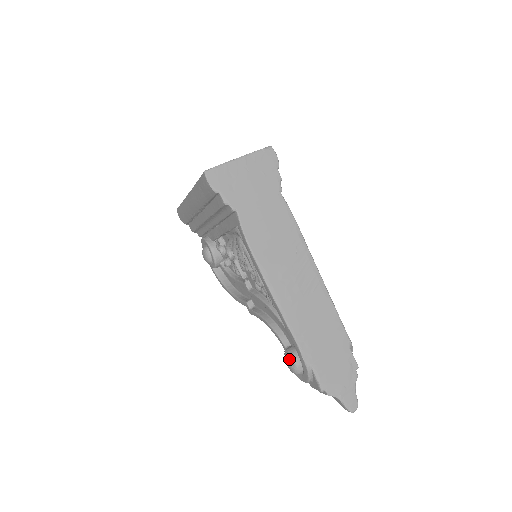
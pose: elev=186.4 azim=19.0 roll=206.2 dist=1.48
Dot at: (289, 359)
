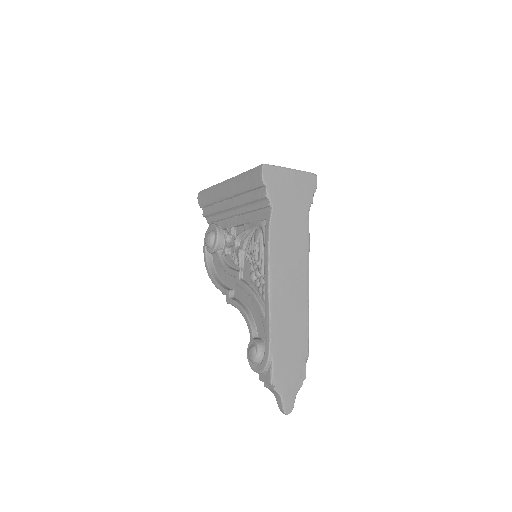
Dot at: (254, 347)
